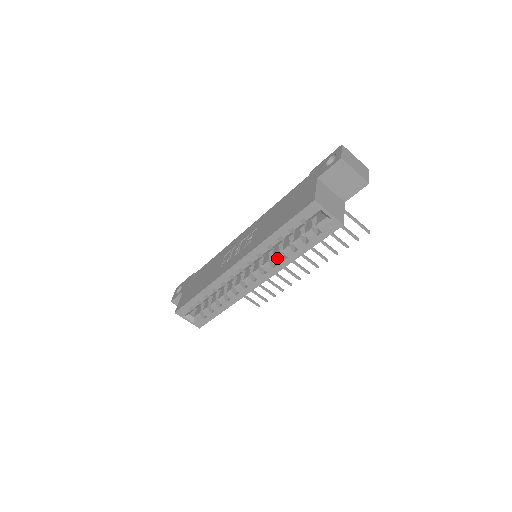
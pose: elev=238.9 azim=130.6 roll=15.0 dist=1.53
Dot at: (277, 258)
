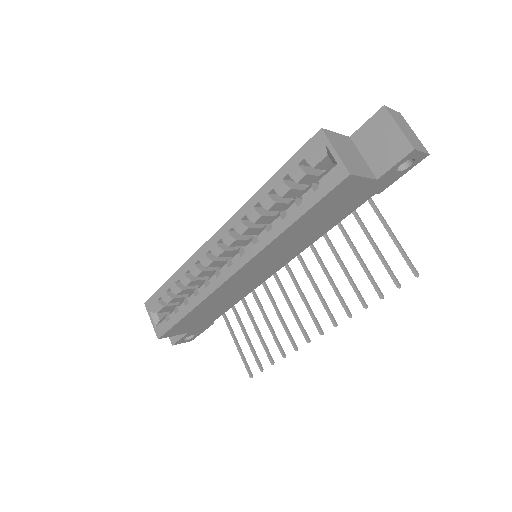
Dot at: (262, 229)
